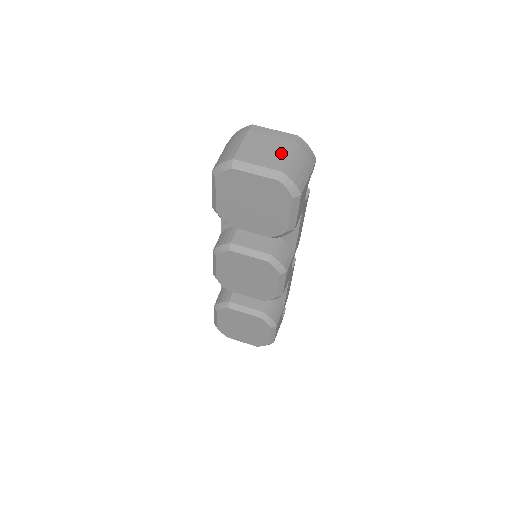
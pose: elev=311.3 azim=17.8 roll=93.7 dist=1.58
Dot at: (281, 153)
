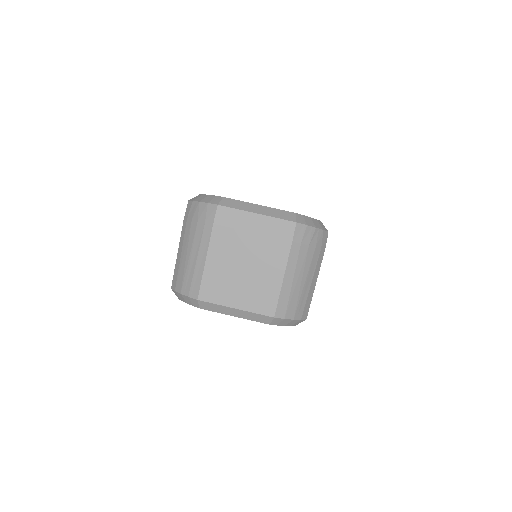
Dot at: (270, 275)
